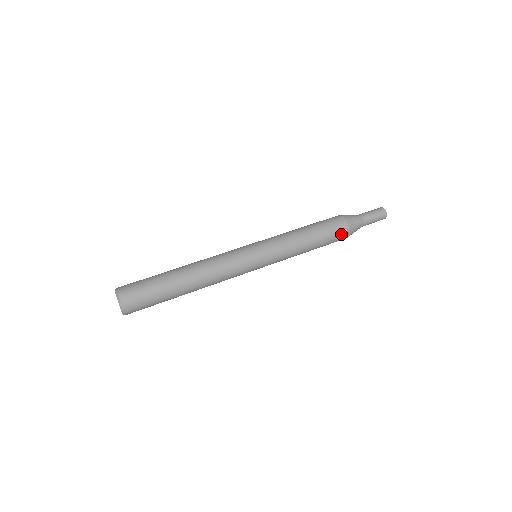
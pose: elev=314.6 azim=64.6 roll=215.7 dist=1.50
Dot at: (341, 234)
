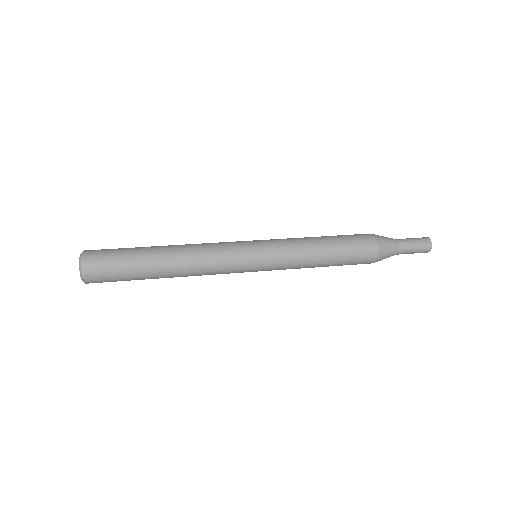
Dot at: (366, 258)
